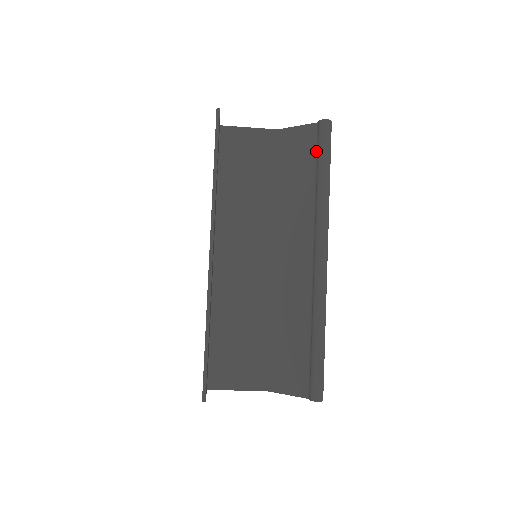
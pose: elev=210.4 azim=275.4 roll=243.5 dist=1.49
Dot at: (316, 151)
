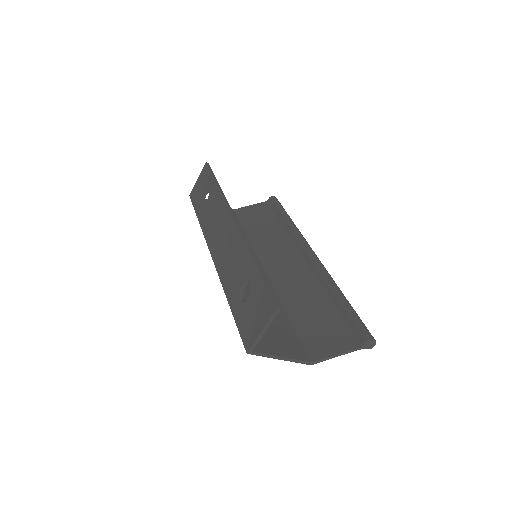
Dot at: (273, 211)
